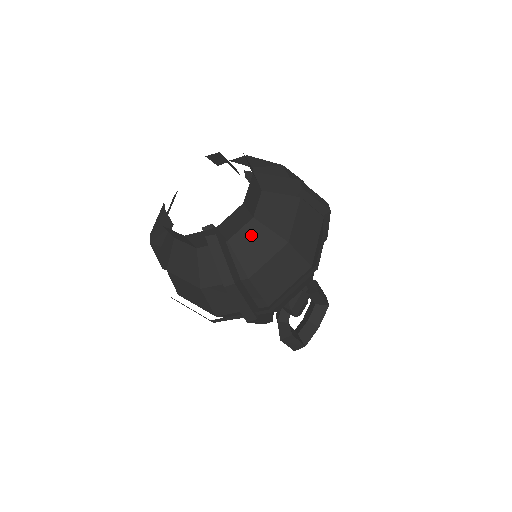
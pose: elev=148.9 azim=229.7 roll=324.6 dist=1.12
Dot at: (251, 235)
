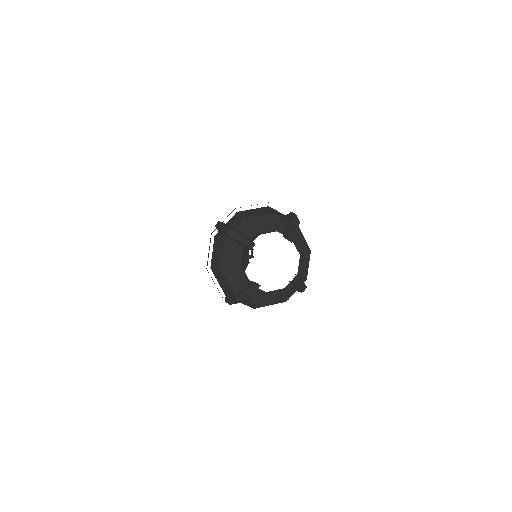
Dot at: (302, 263)
